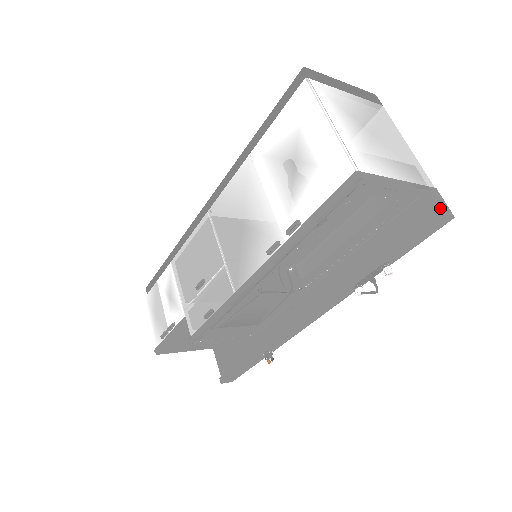
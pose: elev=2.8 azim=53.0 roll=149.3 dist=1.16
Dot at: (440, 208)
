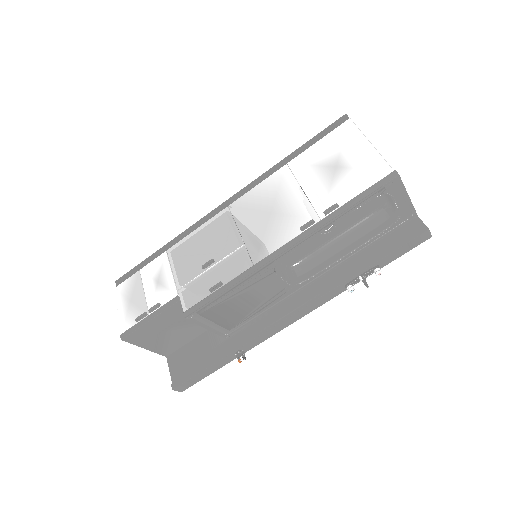
Dot at: (426, 226)
